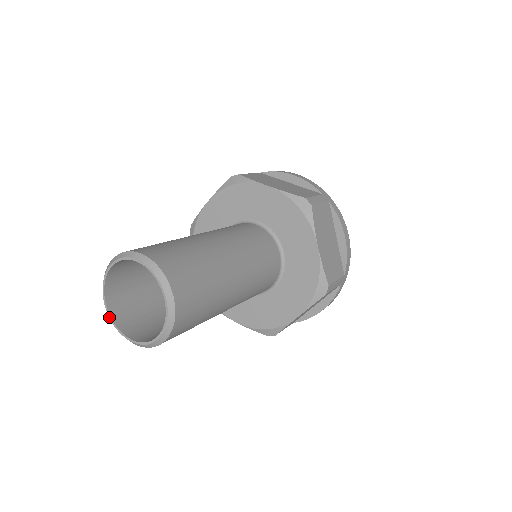
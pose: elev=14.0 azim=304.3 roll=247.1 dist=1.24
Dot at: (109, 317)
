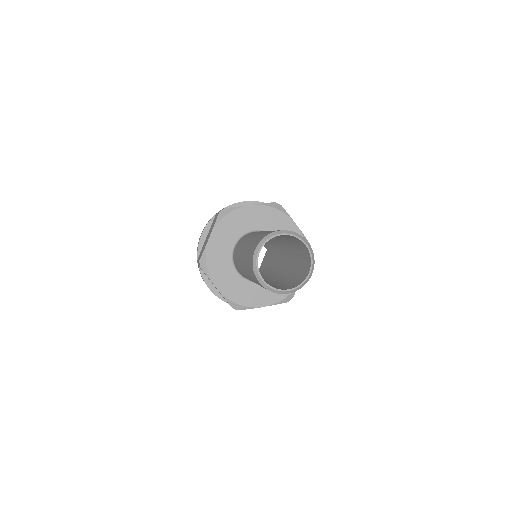
Dot at: (257, 260)
